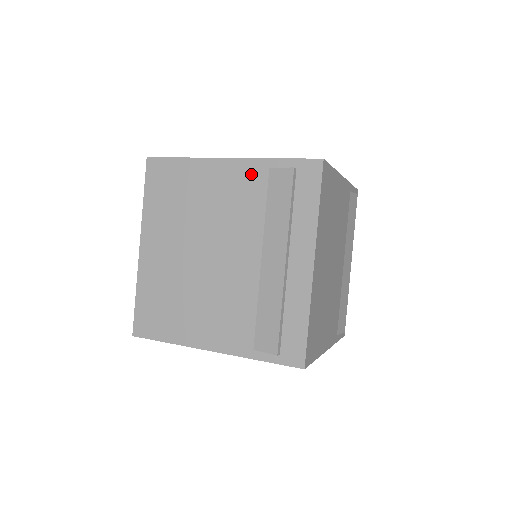
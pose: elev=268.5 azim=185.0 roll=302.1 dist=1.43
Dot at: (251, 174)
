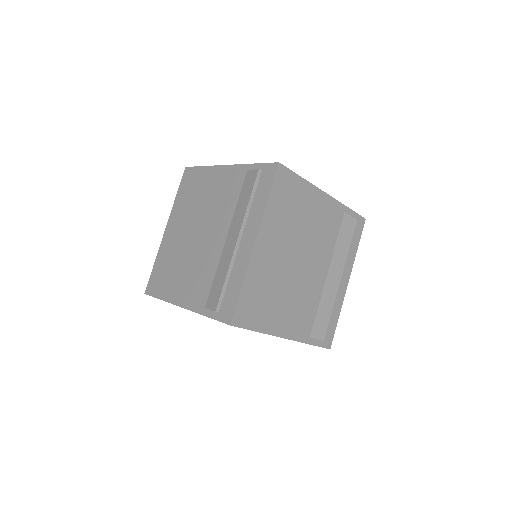
Dot at: (236, 176)
